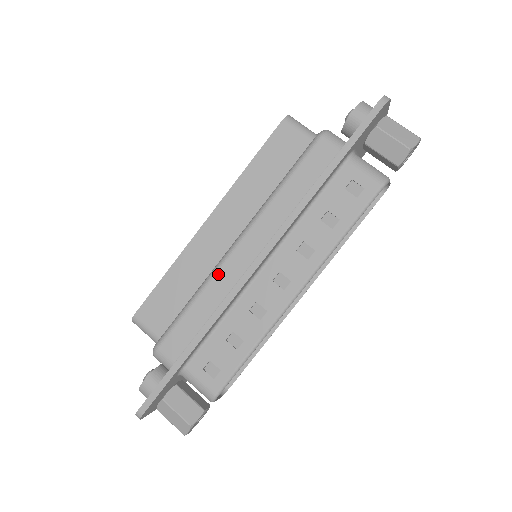
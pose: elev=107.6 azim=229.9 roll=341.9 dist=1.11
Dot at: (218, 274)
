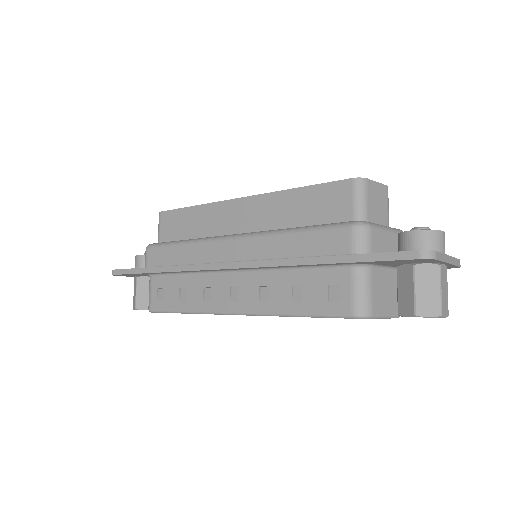
Dot at: (207, 244)
